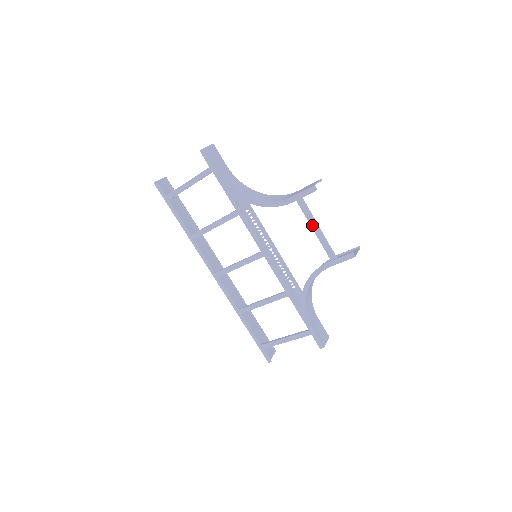
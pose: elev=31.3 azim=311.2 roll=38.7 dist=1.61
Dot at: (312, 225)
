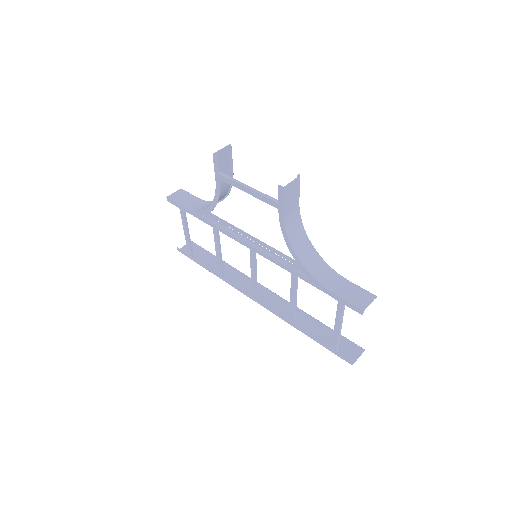
Dot at: (243, 190)
